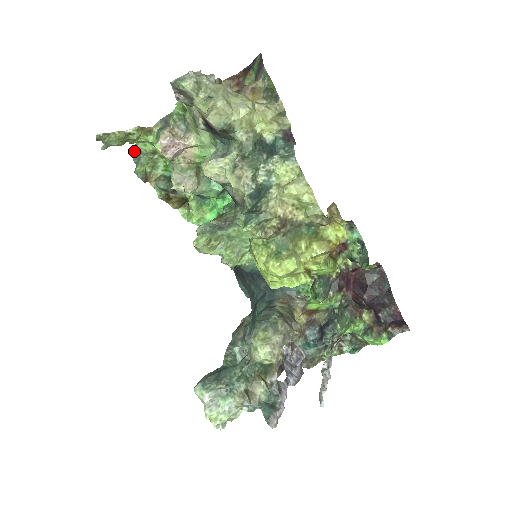
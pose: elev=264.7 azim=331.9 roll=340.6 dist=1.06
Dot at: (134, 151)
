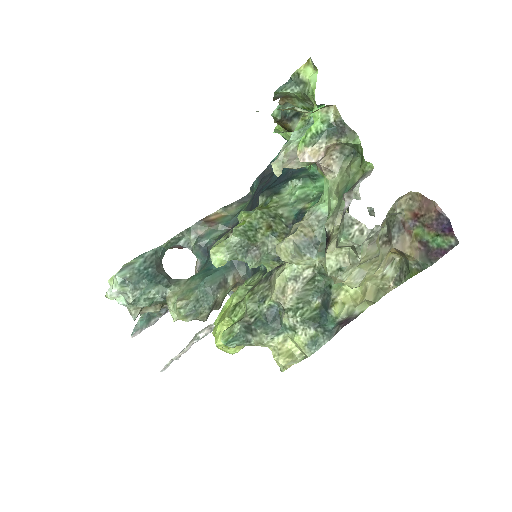
Dot at: (307, 63)
